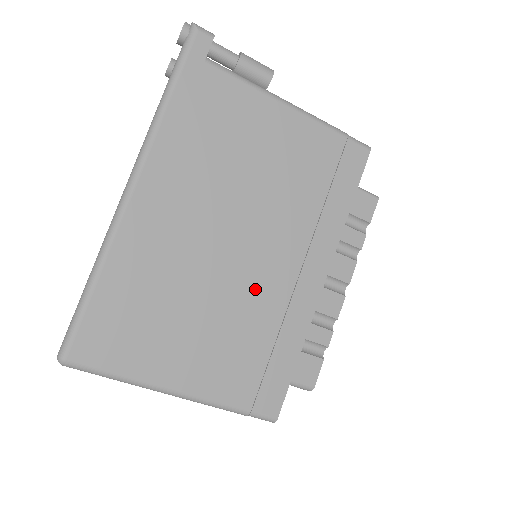
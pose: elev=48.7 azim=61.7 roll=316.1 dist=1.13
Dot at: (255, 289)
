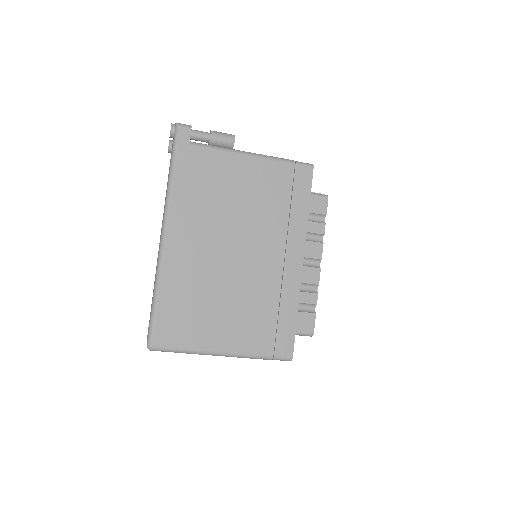
Dot at: (257, 278)
